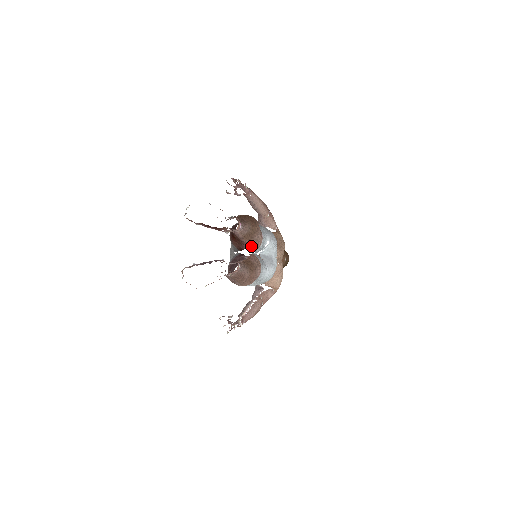
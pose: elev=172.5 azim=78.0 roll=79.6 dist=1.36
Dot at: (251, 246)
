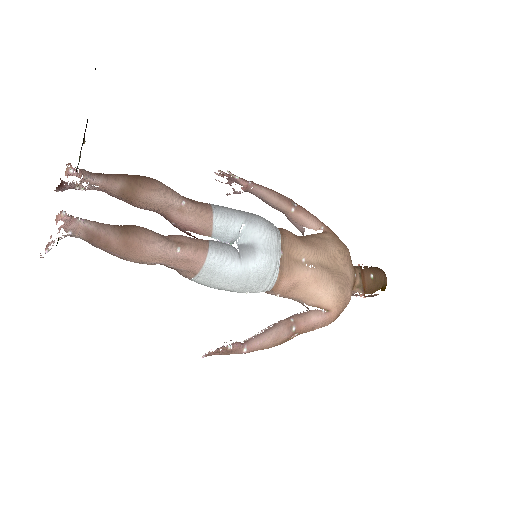
Dot at: (179, 222)
